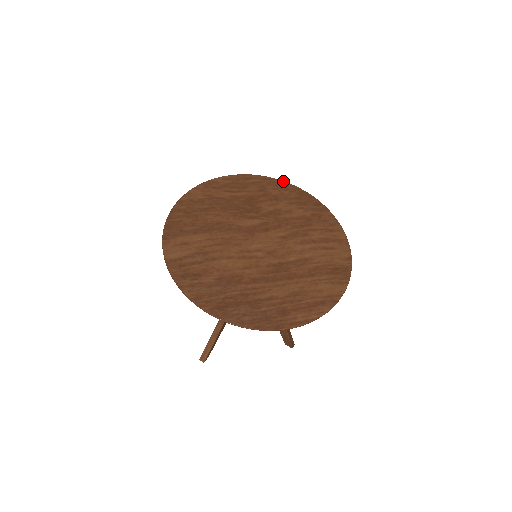
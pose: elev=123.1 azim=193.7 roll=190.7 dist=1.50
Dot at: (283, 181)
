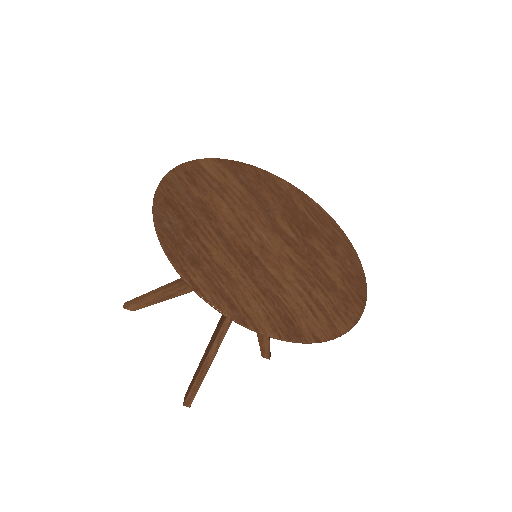
Dot at: occluded
